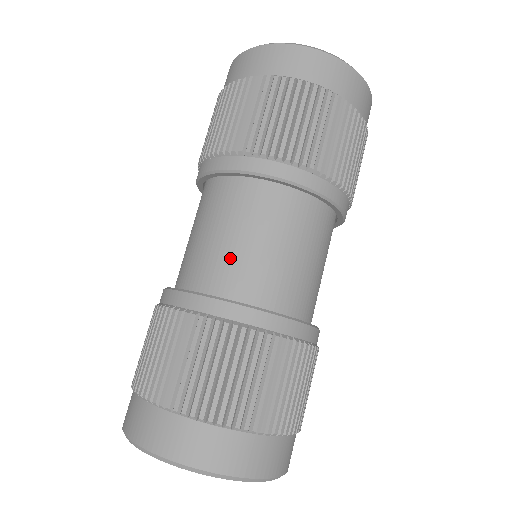
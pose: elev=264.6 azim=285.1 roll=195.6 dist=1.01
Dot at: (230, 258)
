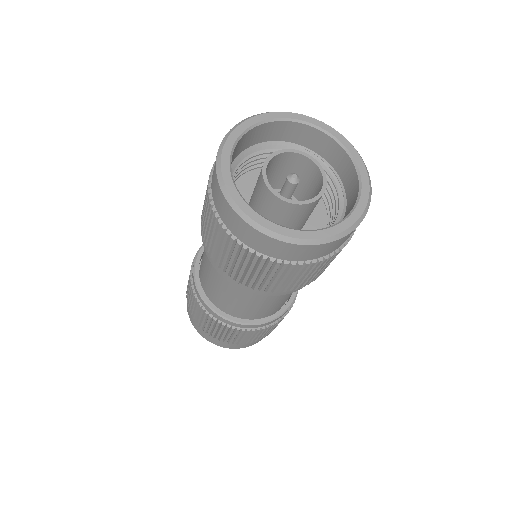
Dot at: occluded
